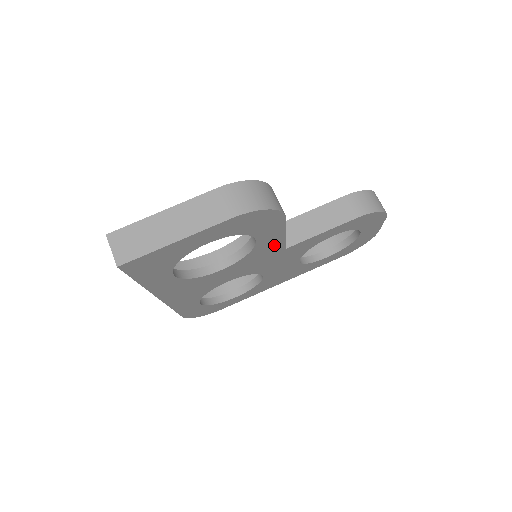
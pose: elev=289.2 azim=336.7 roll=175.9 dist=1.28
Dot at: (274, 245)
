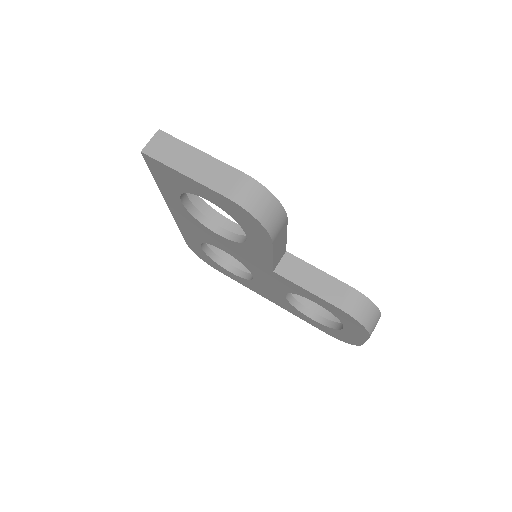
Dot at: (263, 257)
